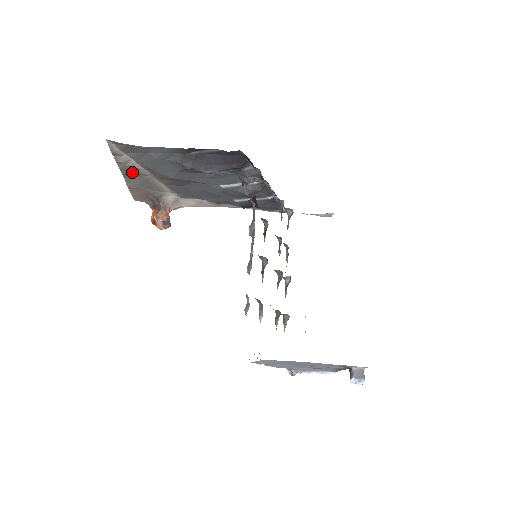
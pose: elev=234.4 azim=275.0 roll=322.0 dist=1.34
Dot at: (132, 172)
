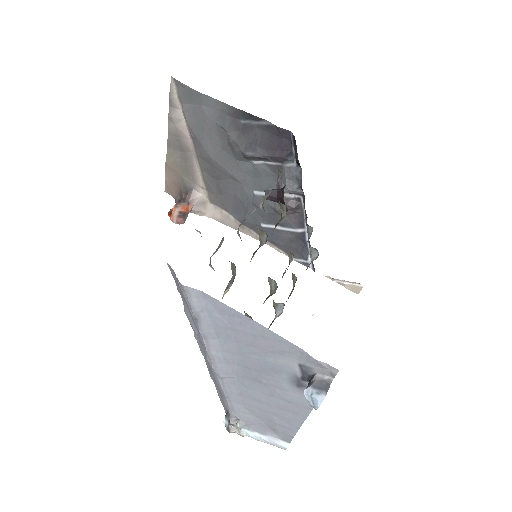
Dot at: (177, 141)
